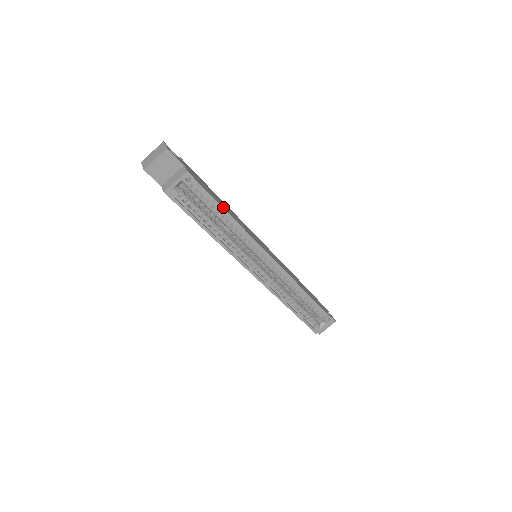
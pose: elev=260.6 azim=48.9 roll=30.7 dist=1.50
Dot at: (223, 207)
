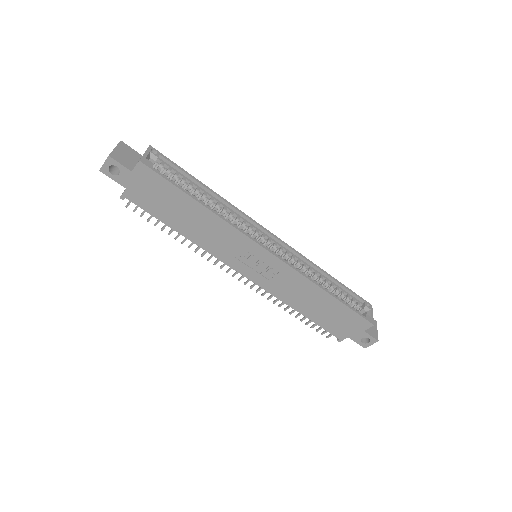
Dot at: (198, 184)
